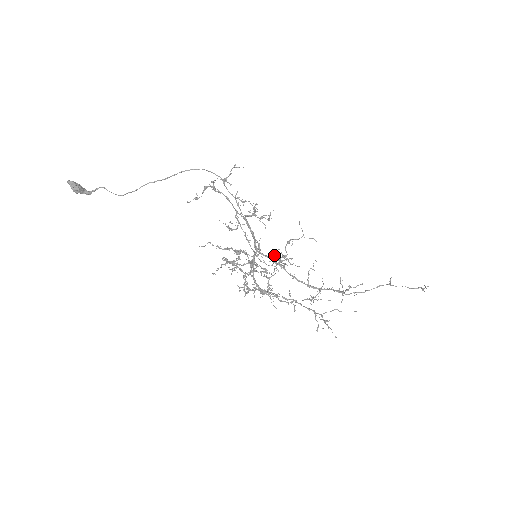
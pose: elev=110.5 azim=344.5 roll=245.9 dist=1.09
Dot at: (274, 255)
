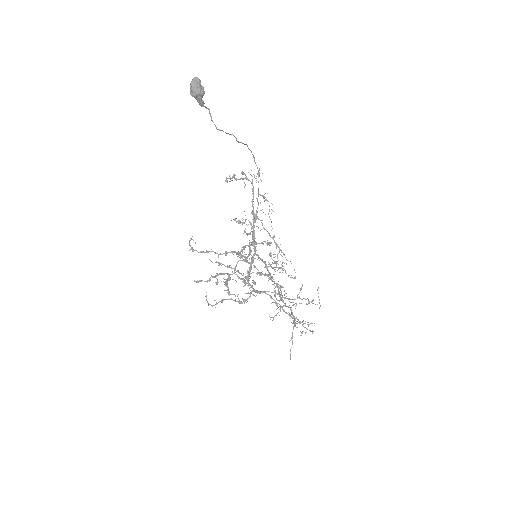
Dot at: occluded
